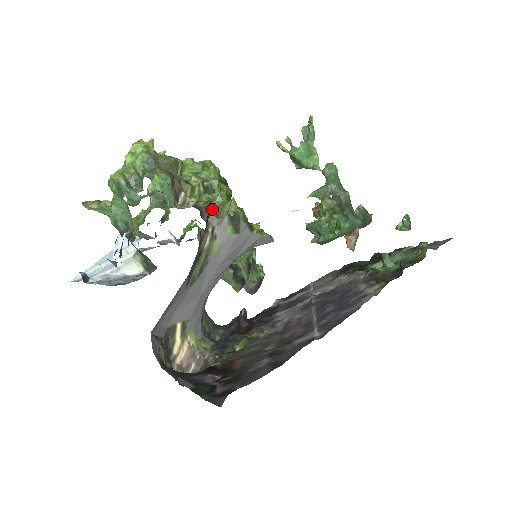
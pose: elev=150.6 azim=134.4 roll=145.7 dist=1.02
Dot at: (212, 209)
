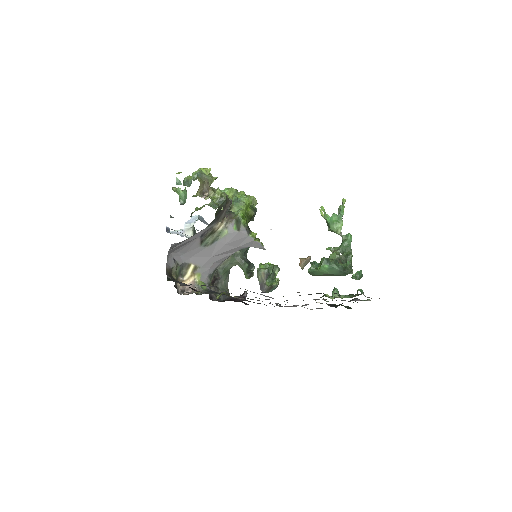
Dot at: (231, 214)
